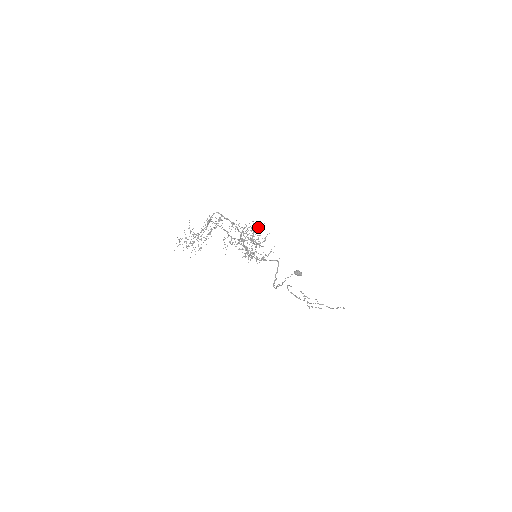
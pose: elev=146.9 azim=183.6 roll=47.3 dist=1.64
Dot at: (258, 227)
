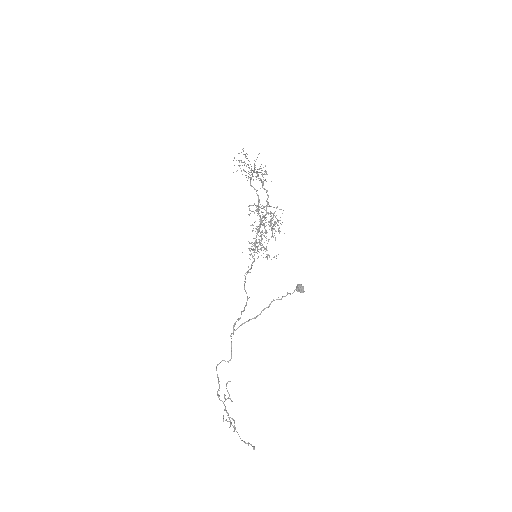
Dot at: occluded
